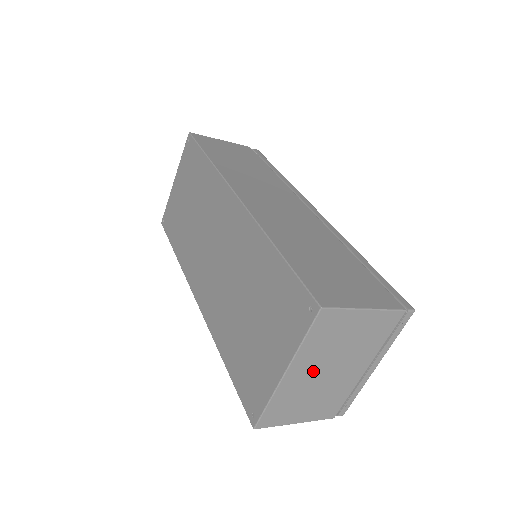
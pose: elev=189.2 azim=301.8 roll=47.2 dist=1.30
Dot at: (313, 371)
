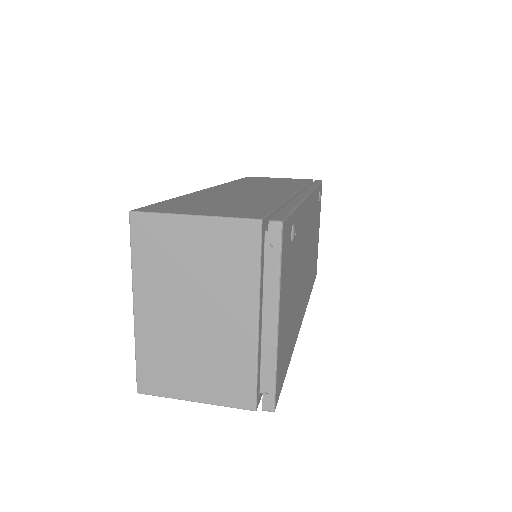
Dot at: (170, 309)
